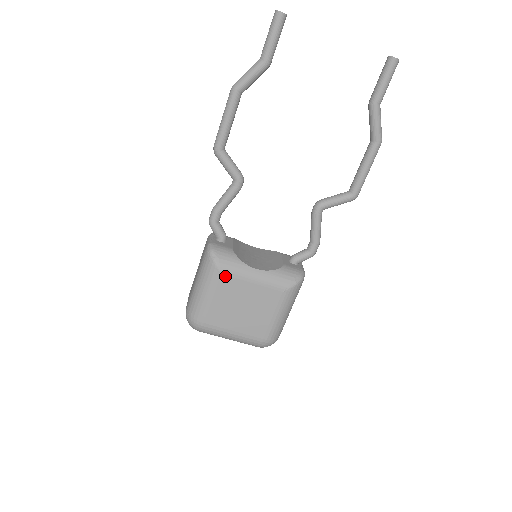
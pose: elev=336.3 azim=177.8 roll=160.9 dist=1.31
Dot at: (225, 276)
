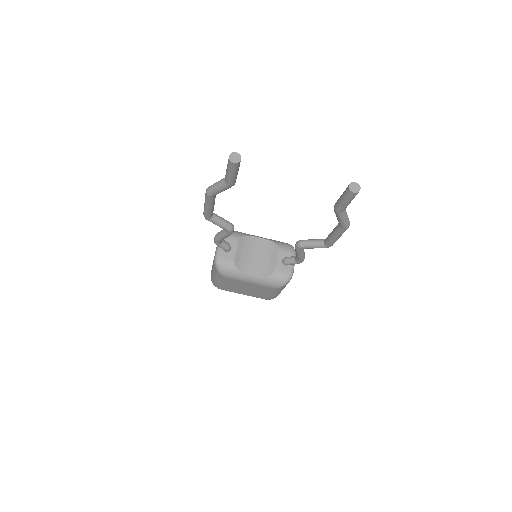
Dot at: (229, 279)
